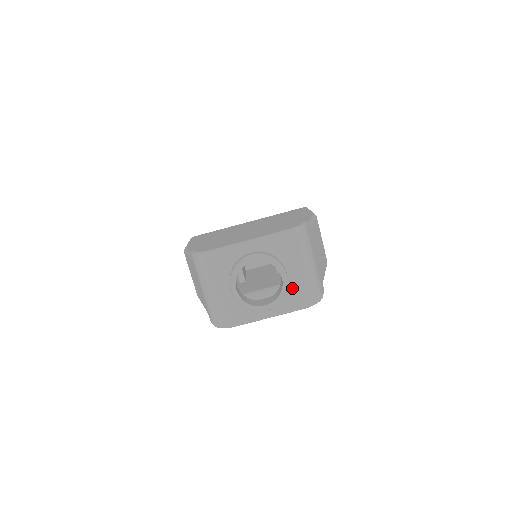
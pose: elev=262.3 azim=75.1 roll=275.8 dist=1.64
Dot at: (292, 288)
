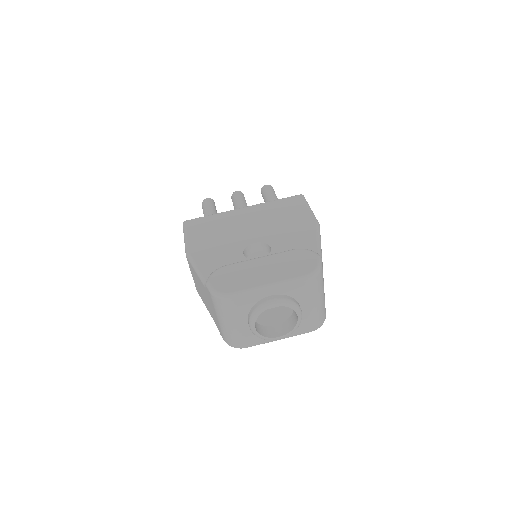
Dot at: (303, 319)
